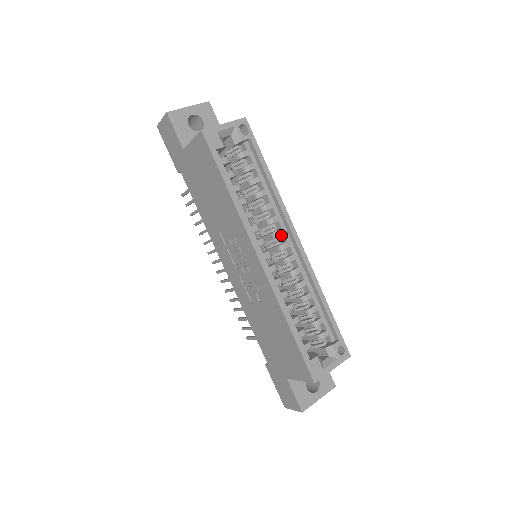
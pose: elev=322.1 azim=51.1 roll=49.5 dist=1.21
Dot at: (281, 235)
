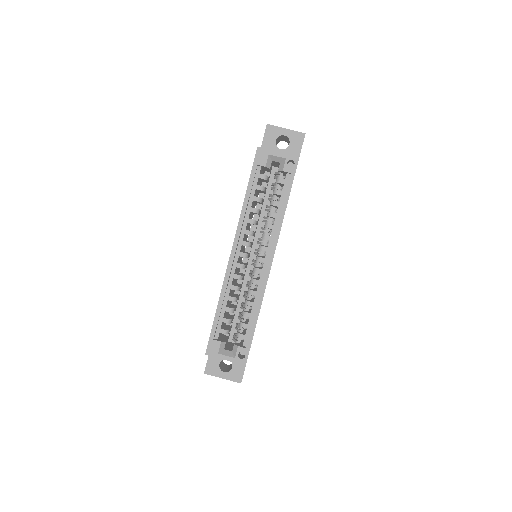
Dot at: (267, 251)
